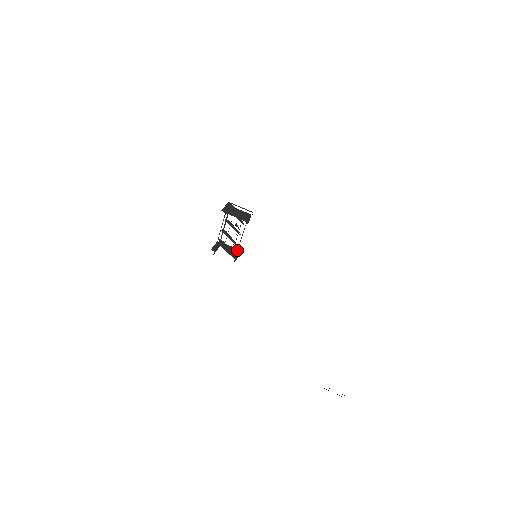
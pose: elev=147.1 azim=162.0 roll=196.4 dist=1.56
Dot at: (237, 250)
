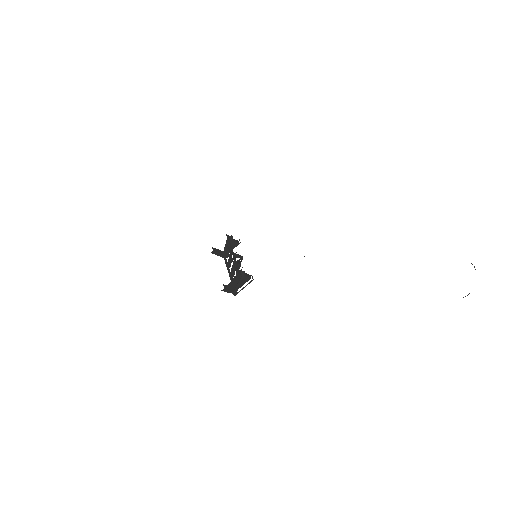
Dot at: (235, 261)
